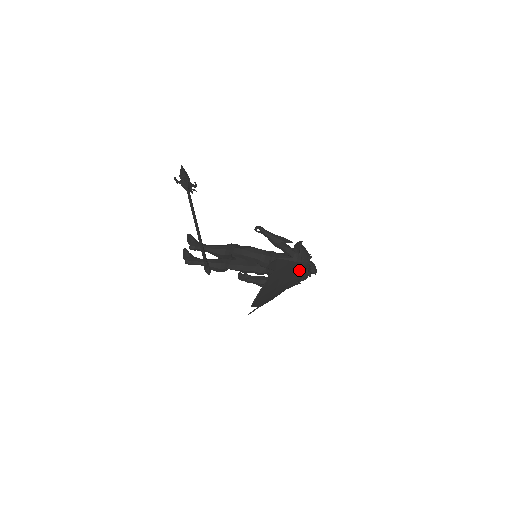
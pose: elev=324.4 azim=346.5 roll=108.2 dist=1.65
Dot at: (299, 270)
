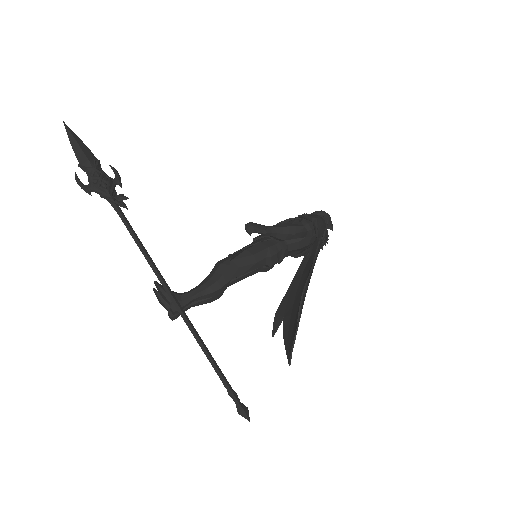
Dot at: (318, 252)
